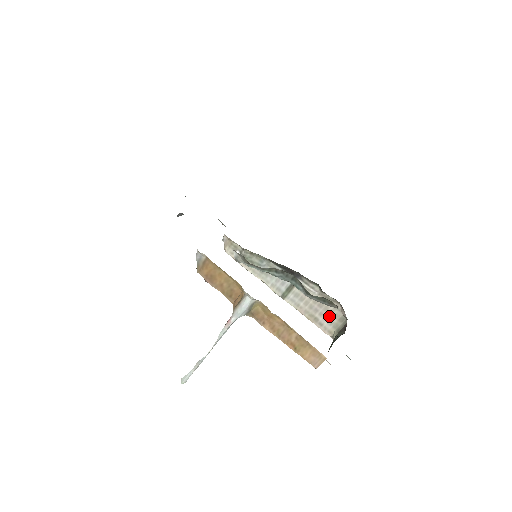
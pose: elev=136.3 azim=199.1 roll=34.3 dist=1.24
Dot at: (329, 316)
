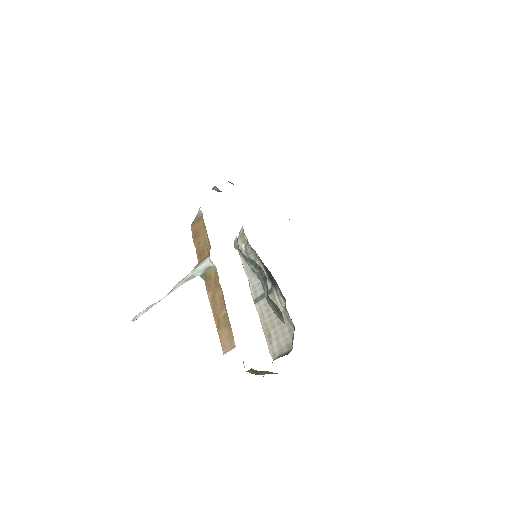
Dot at: (281, 337)
